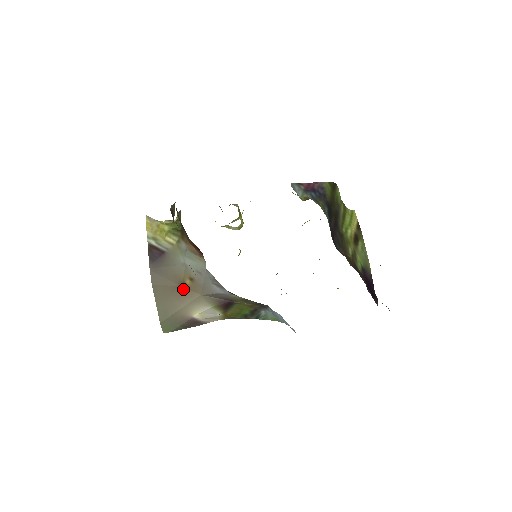
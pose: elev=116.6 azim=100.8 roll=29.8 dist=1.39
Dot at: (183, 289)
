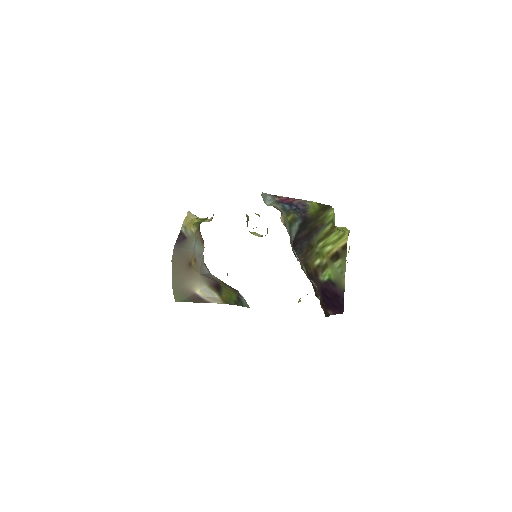
Dot at: (190, 267)
